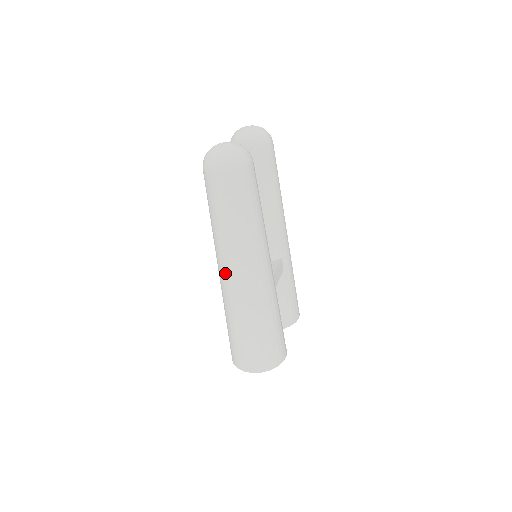
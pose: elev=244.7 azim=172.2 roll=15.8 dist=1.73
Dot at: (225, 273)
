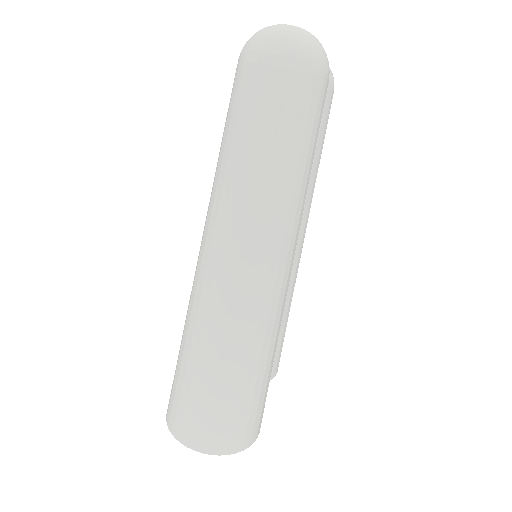
Dot at: (215, 260)
